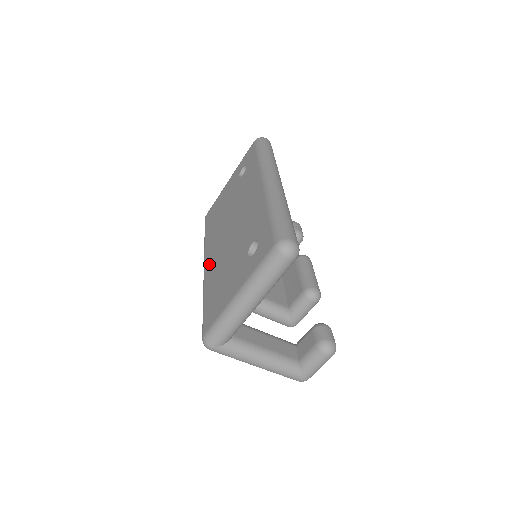
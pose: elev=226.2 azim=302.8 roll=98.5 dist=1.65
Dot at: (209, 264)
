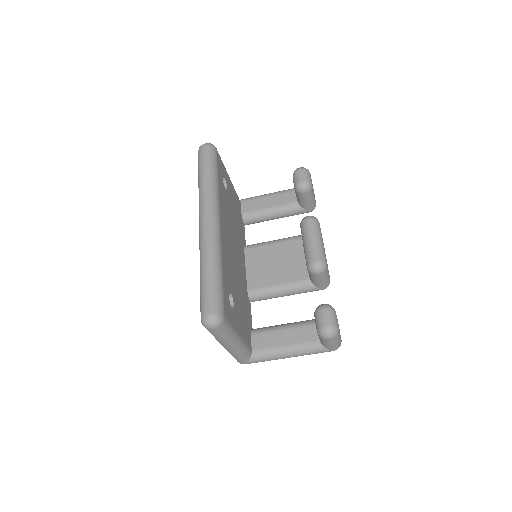
Dot at: occluded
